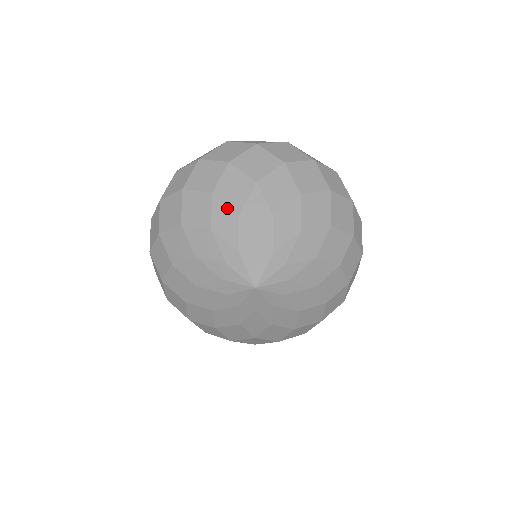
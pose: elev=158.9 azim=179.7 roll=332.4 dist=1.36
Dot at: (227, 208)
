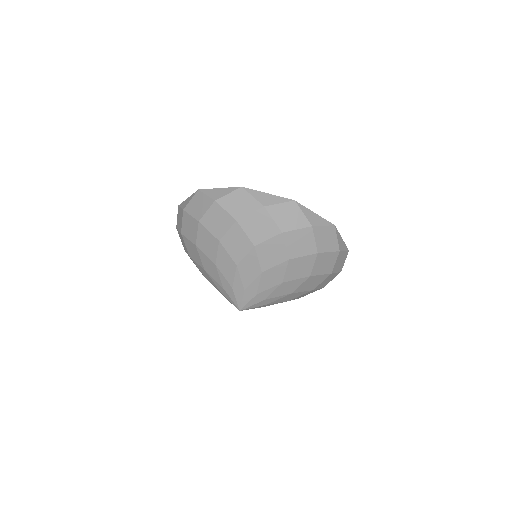
Dot at: (257, 263)
